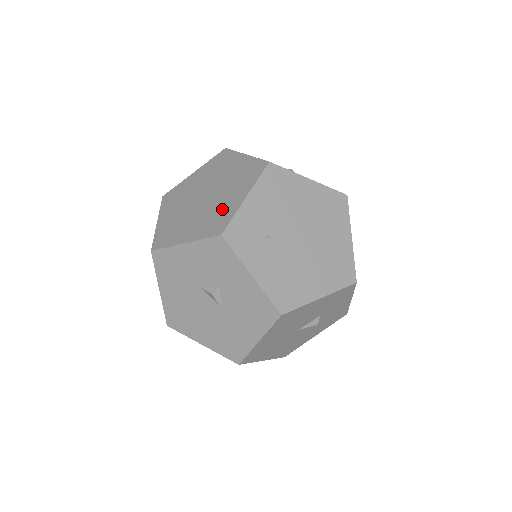
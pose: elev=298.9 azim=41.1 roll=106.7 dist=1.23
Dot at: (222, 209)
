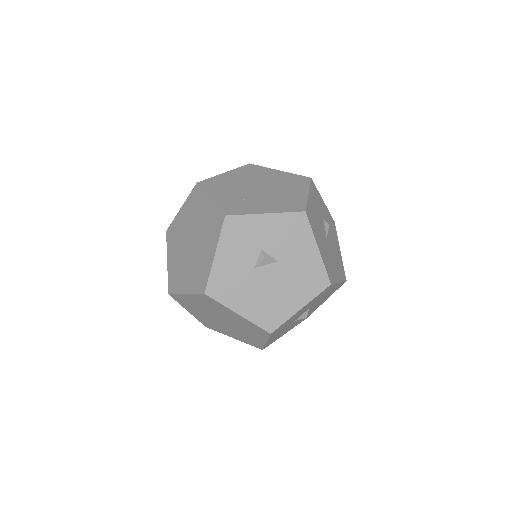
Dot at: (208, 220)
